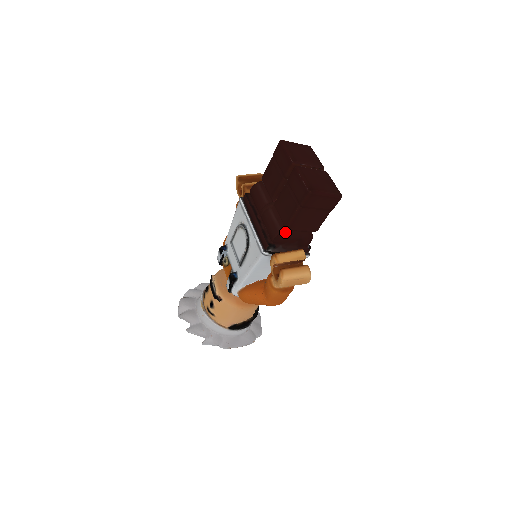
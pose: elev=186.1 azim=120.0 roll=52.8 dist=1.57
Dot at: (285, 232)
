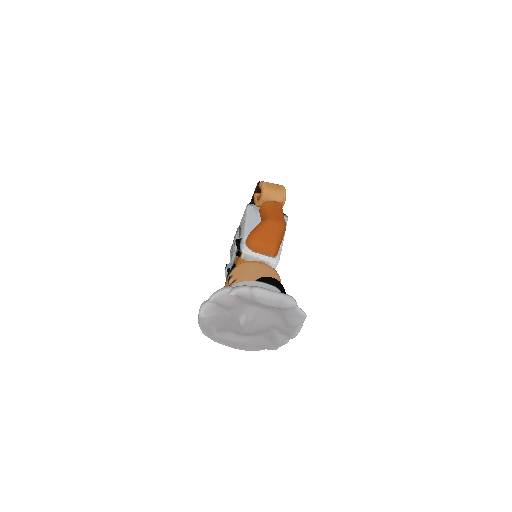
Dot at: occluded
